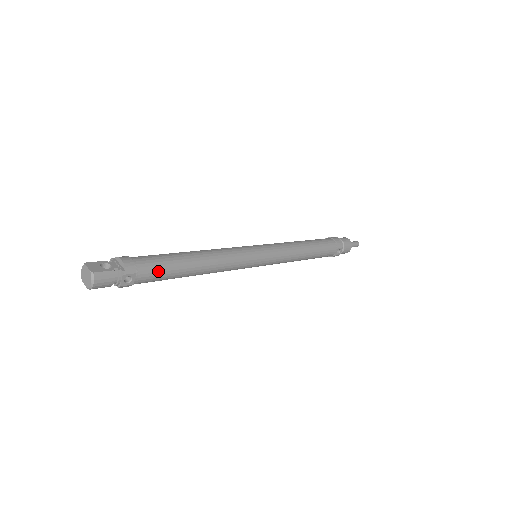
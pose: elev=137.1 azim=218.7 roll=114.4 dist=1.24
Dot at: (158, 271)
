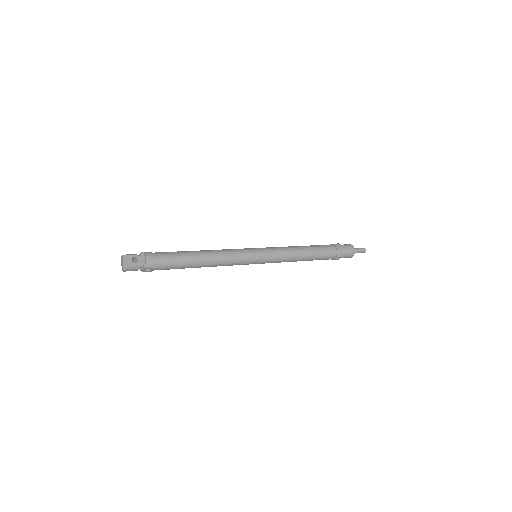
Dot at: (169, 267)
